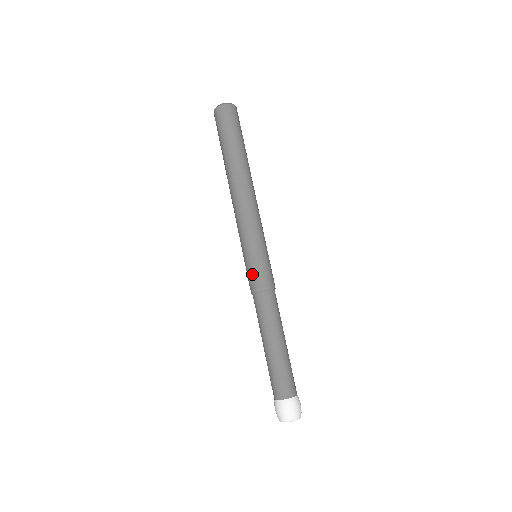
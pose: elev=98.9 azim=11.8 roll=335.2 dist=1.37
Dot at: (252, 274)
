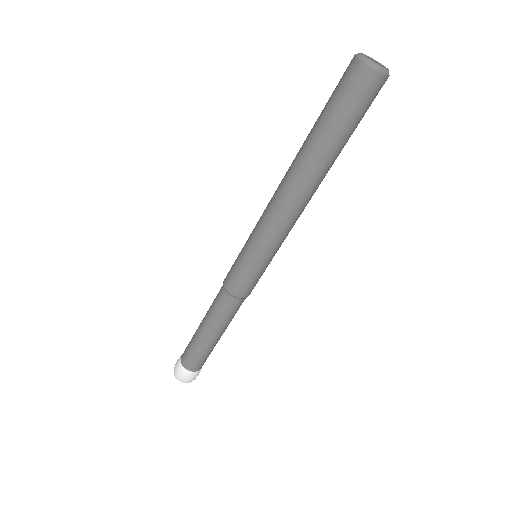
Dot at: (241, 279)
